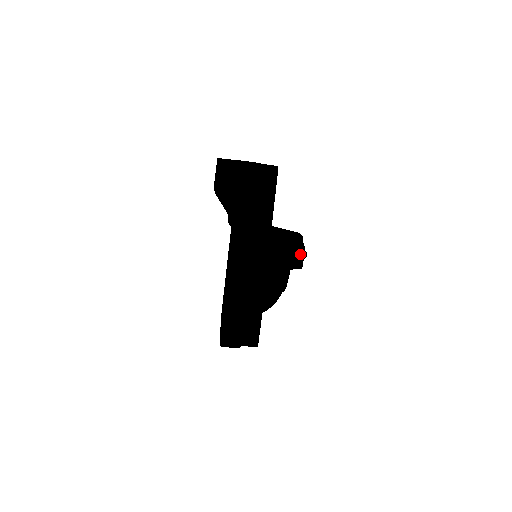
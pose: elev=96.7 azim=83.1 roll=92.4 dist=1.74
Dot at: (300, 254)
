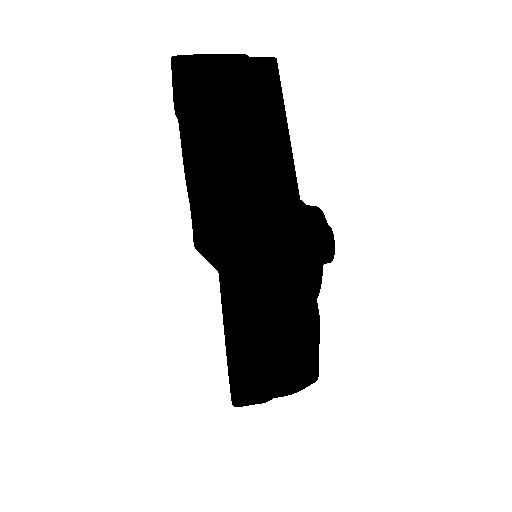
Dot at: (327, 234)
